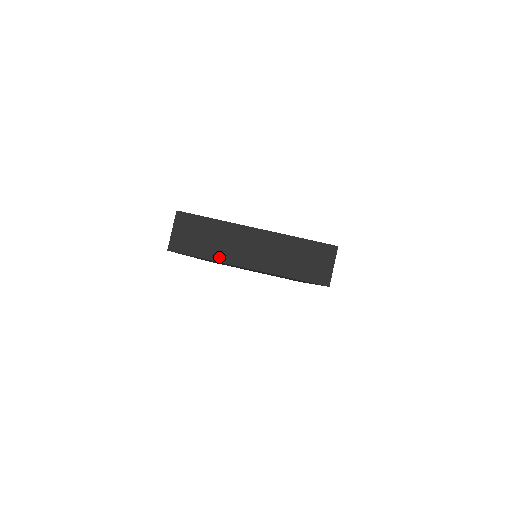
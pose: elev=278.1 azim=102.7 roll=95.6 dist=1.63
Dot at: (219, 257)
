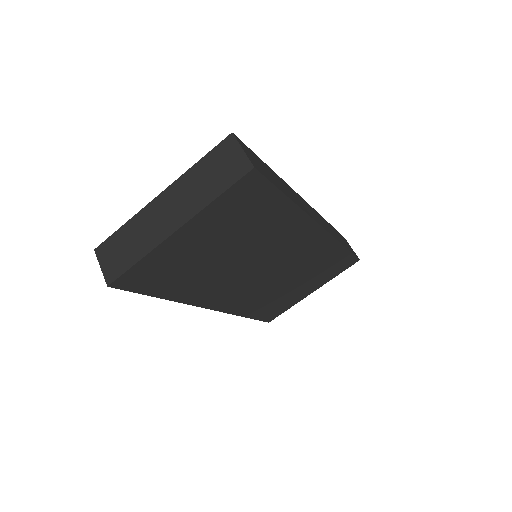
Dot at: (148, 247)
